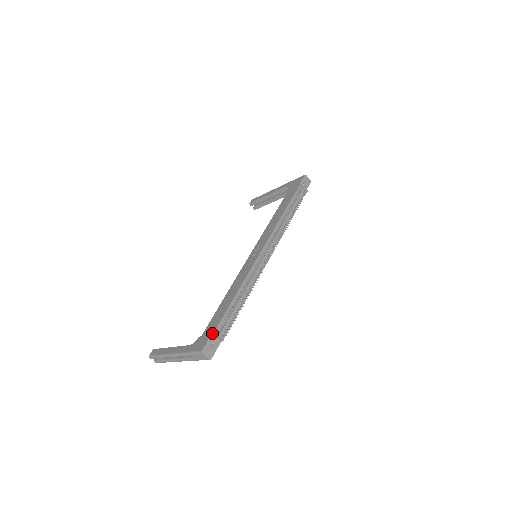
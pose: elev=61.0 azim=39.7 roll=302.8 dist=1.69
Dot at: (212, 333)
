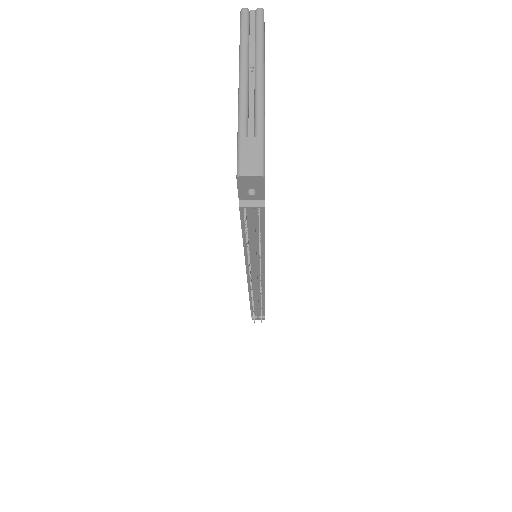
Dot at: occluded
